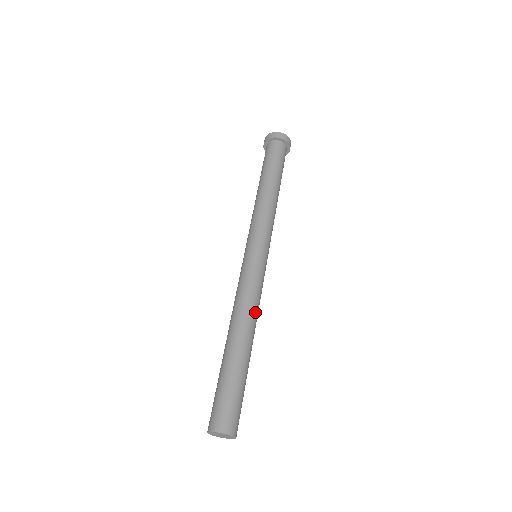
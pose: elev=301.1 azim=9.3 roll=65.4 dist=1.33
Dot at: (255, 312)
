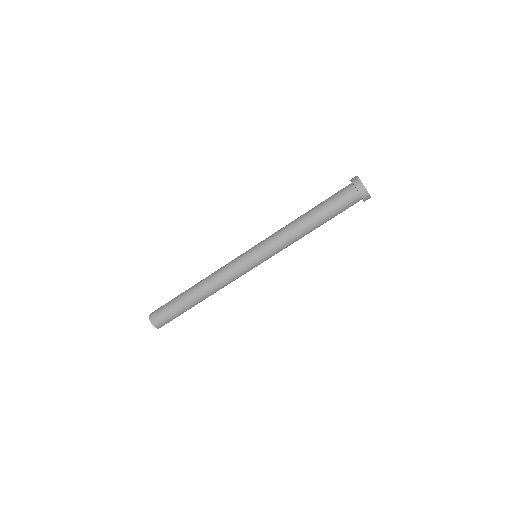
Dot at: (218, 287)
